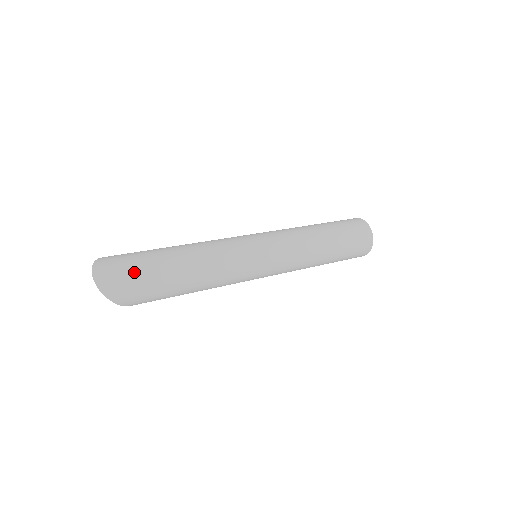
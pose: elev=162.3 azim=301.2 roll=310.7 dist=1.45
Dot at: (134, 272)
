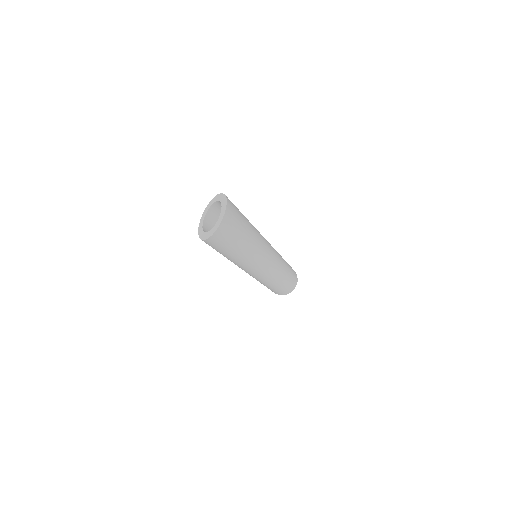
Dot at: (237, 227)
